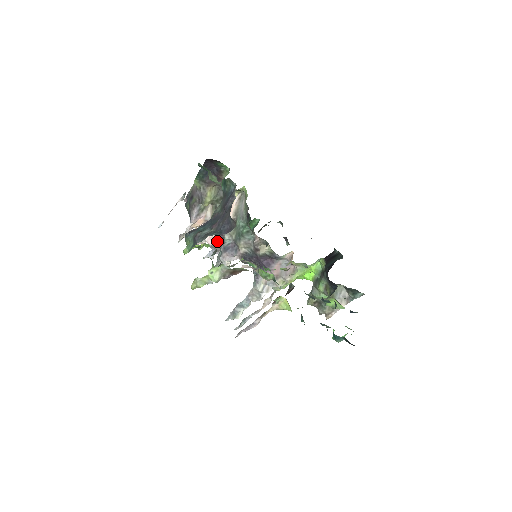
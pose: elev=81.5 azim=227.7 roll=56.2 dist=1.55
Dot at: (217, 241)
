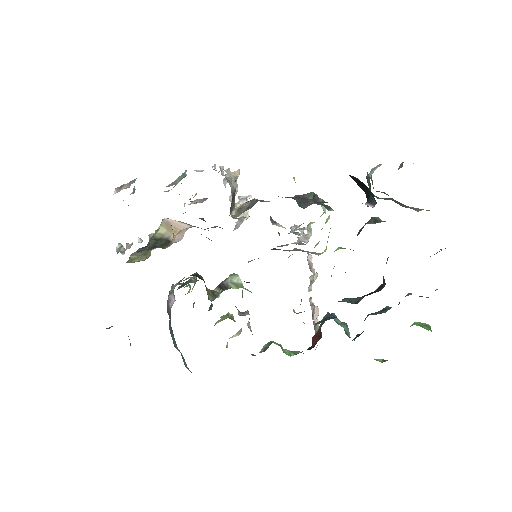
Dot at: (205, 199)
